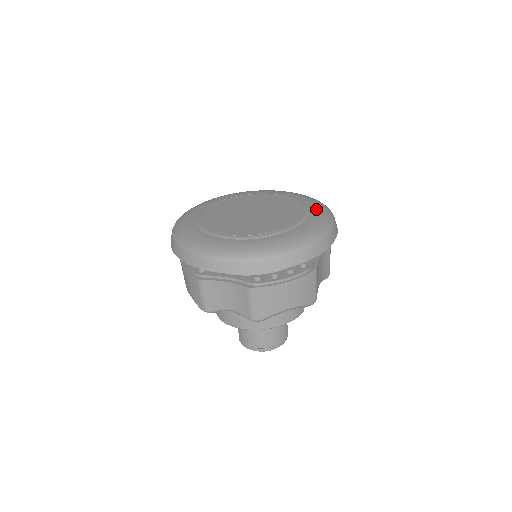
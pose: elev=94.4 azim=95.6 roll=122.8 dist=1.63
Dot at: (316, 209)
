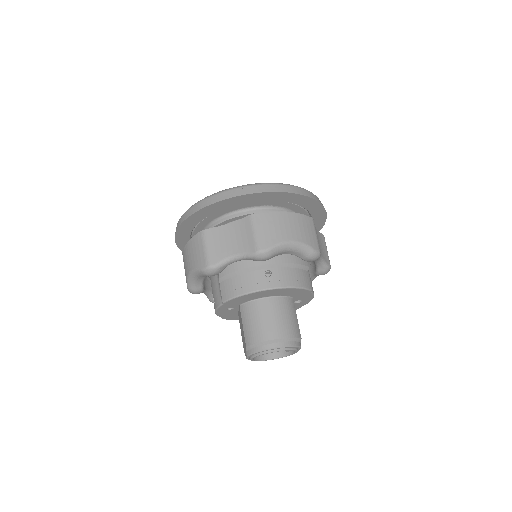
Dot at: occluded
